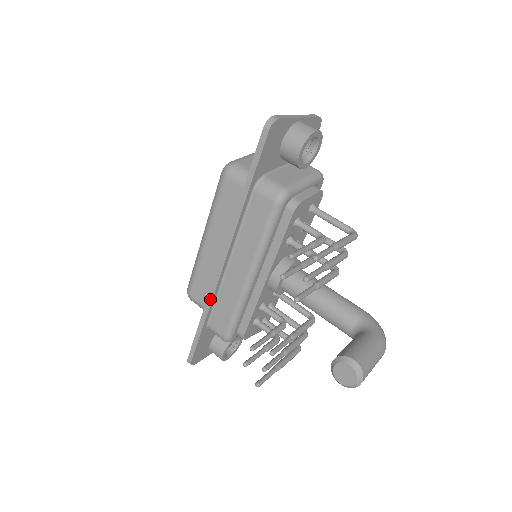
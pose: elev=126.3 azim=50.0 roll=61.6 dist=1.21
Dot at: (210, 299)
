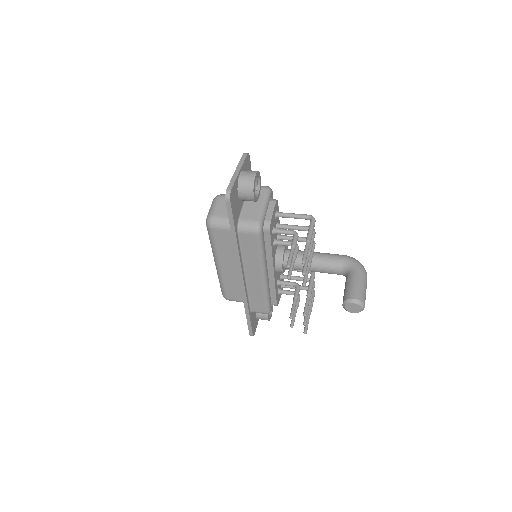
Dot at: (245, 299)
